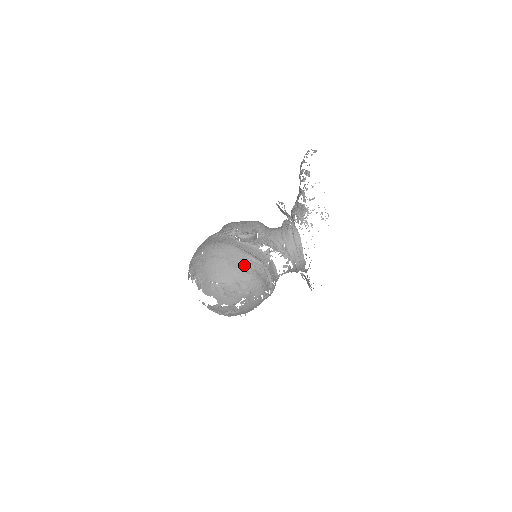
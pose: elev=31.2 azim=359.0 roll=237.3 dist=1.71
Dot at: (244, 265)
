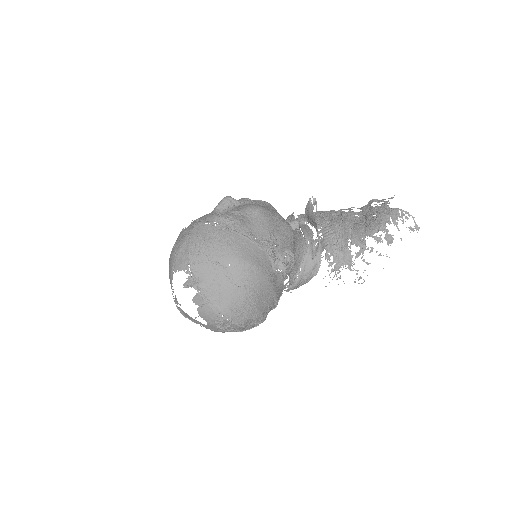
Dot at: (265, 307)
